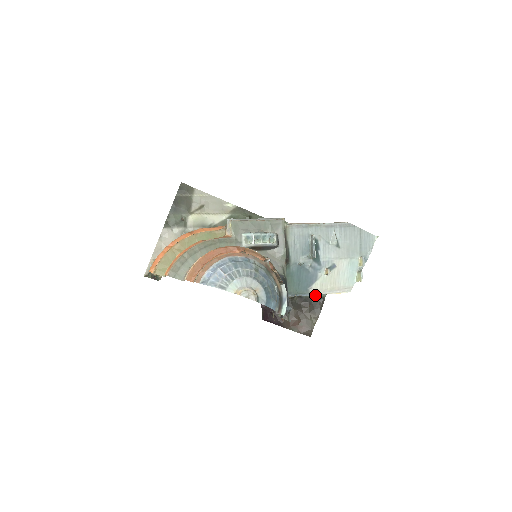
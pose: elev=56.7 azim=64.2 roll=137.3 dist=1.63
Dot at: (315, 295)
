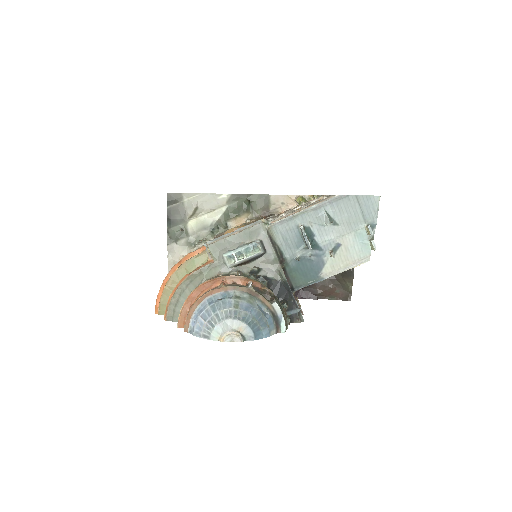
Dot at: occluded
